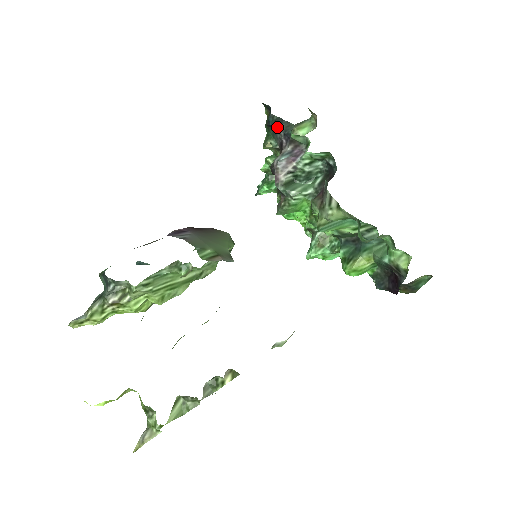
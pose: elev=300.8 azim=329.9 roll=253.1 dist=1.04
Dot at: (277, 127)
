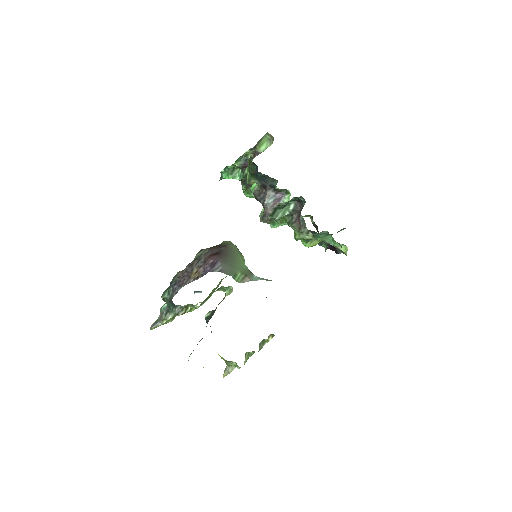
Dot at: (264, 180)
